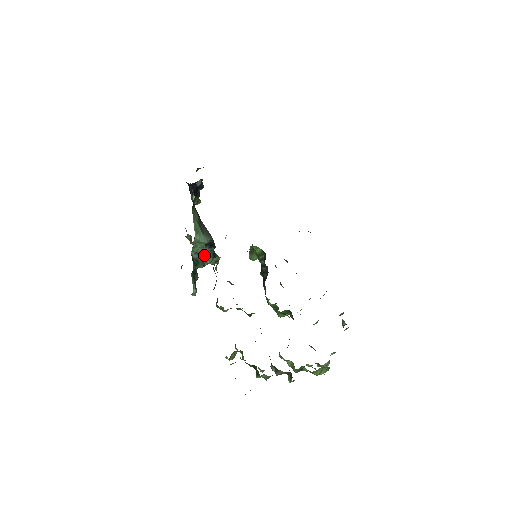
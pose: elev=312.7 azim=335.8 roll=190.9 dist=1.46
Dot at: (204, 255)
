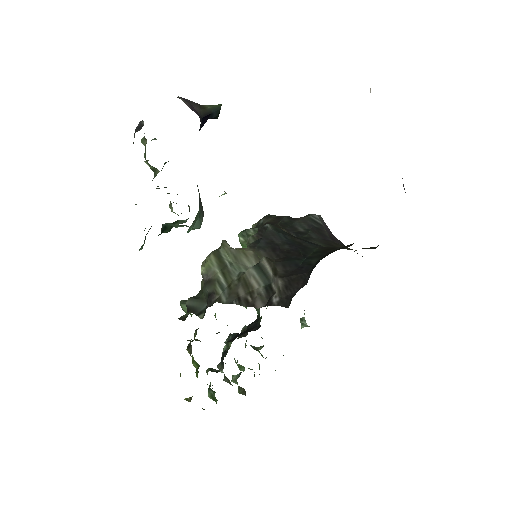
Dot at: (177, 220)
